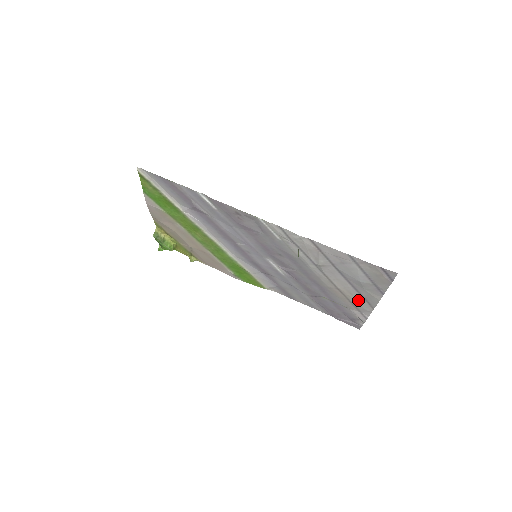
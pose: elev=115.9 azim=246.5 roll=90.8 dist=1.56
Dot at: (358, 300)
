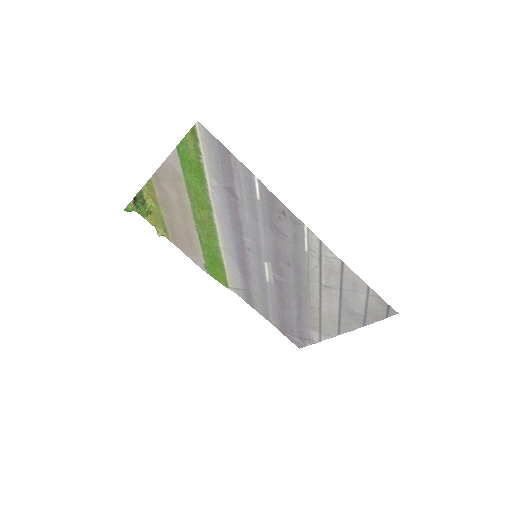
Dot at: (331, 324)
